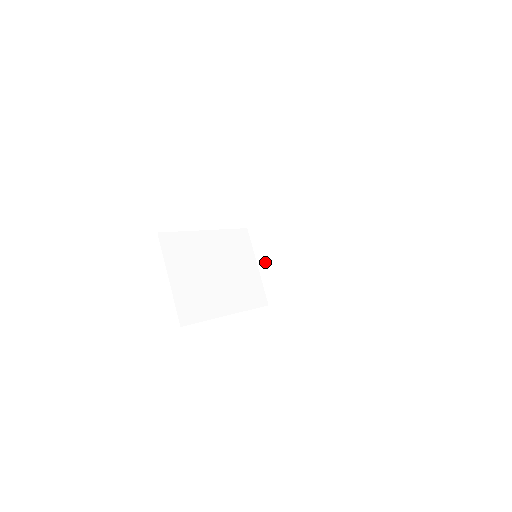
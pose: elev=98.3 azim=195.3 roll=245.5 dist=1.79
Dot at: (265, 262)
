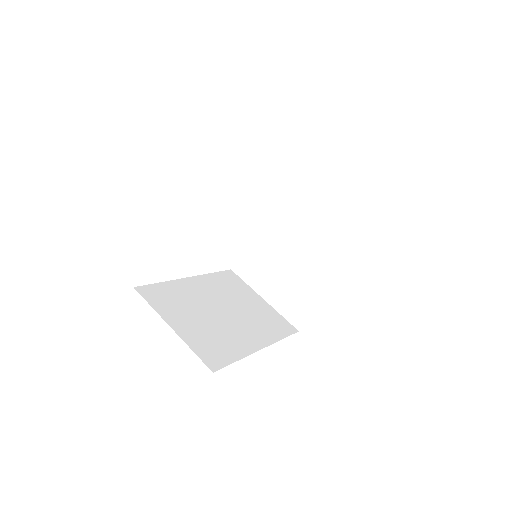
Dot at: (268, 288)
